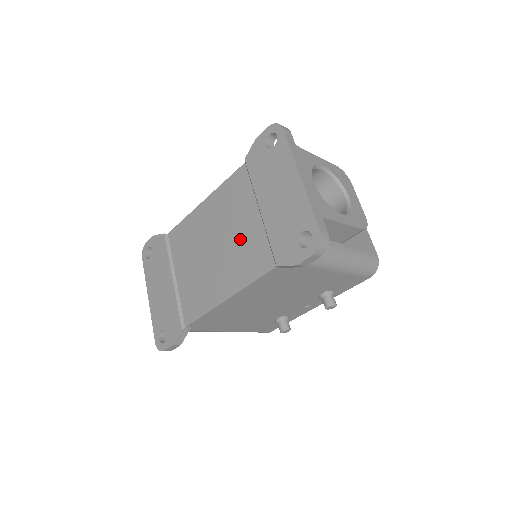
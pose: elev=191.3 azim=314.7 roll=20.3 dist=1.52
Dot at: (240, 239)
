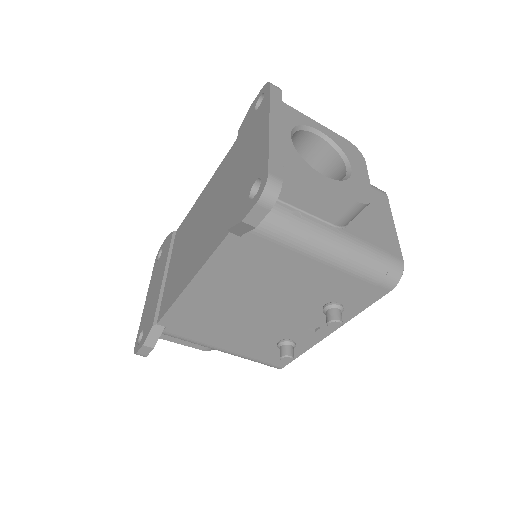
Dot at: (215, 214)
